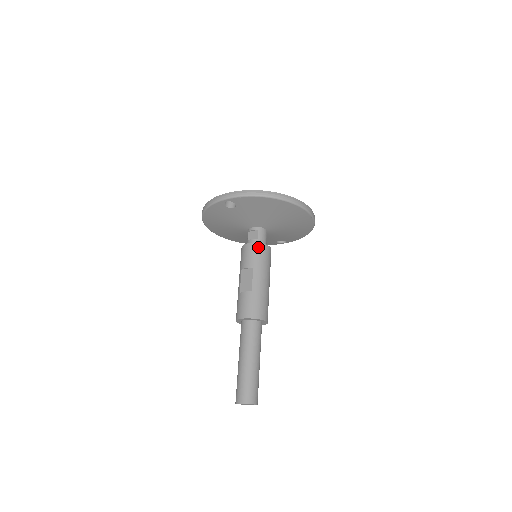
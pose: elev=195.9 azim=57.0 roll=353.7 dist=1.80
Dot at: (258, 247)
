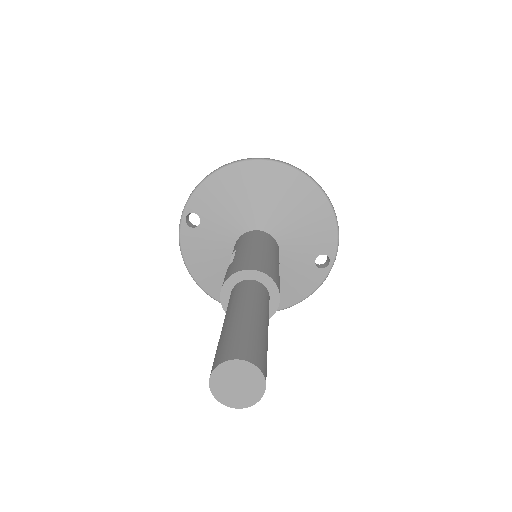
Dot at: (243, 235)
